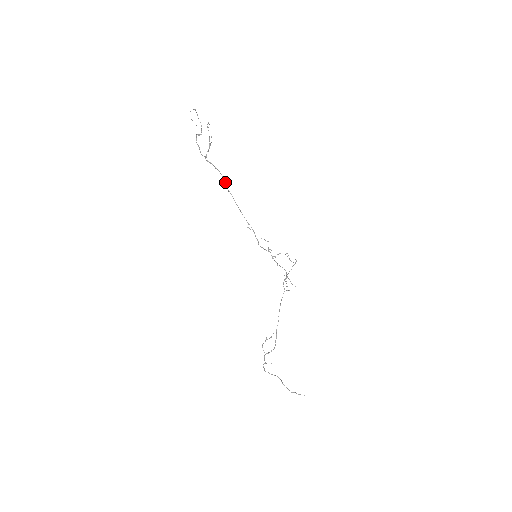
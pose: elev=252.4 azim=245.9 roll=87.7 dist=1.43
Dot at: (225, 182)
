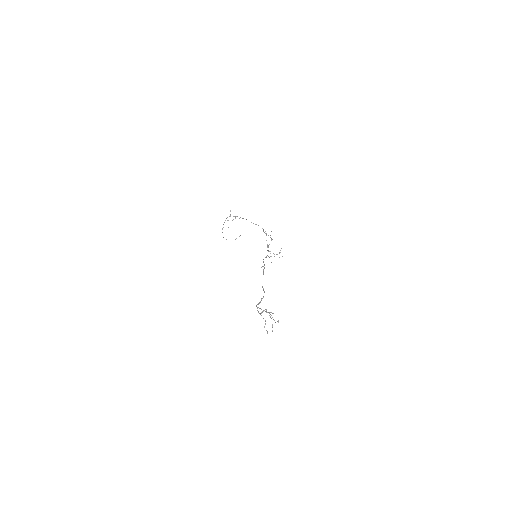
Dot at: (263, 289)
